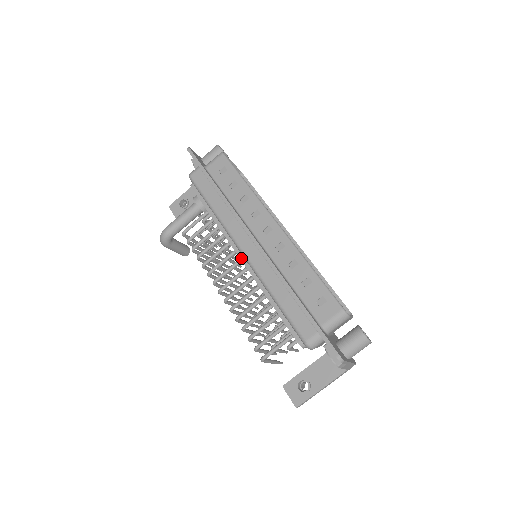
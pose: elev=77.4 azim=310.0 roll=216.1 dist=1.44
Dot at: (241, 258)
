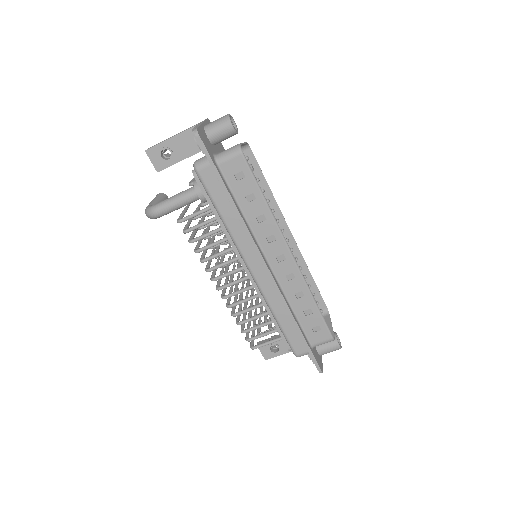
Dot at: (247, 273)
